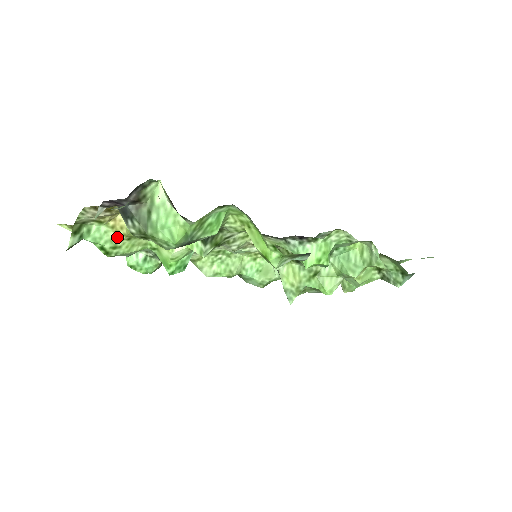
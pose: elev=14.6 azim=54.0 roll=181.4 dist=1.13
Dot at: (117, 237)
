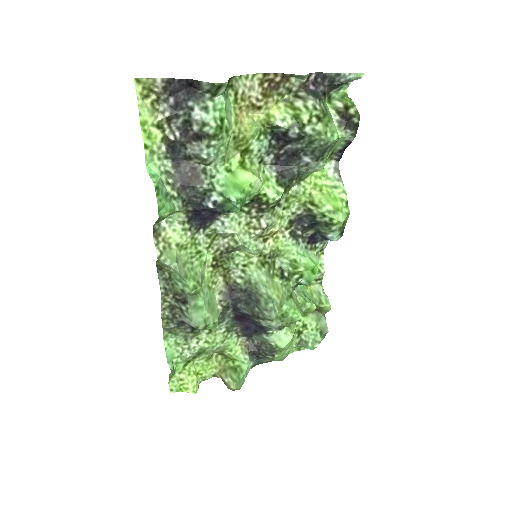
Dot at: (233, 125)
